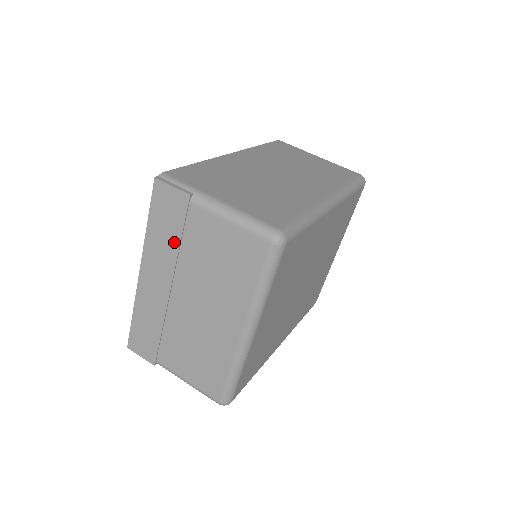
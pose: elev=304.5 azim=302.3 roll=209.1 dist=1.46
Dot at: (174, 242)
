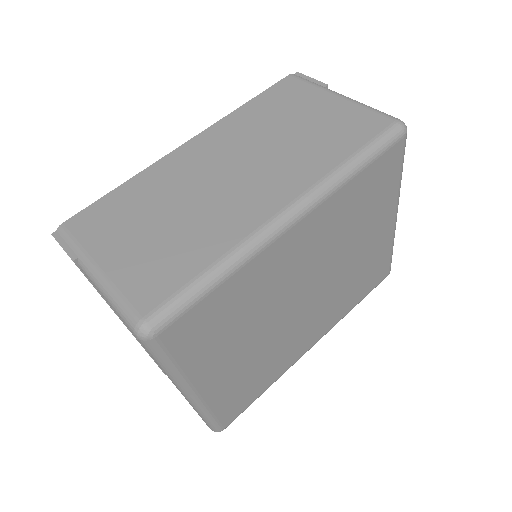
Dot at: occluded
